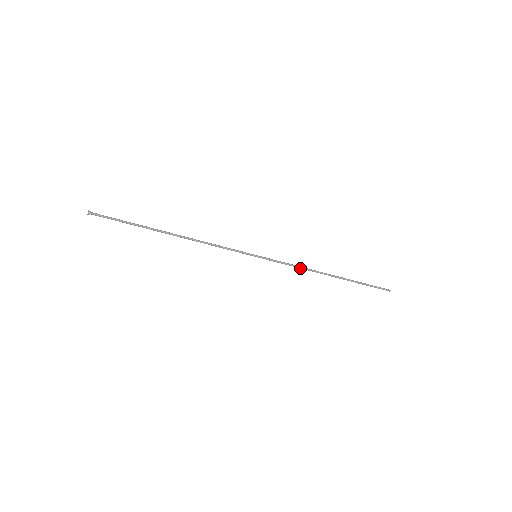
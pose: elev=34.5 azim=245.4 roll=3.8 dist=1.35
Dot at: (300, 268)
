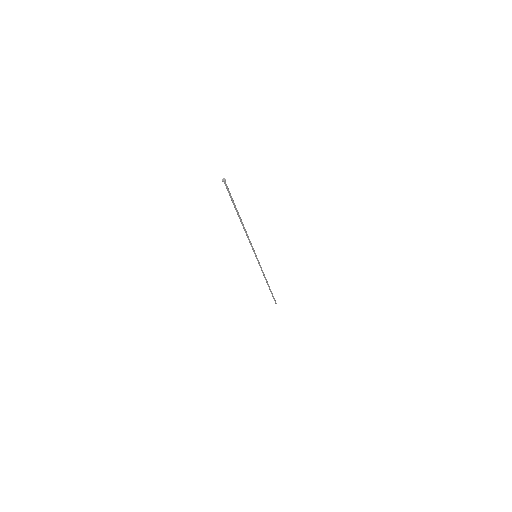
Dot at: (263, 273)
